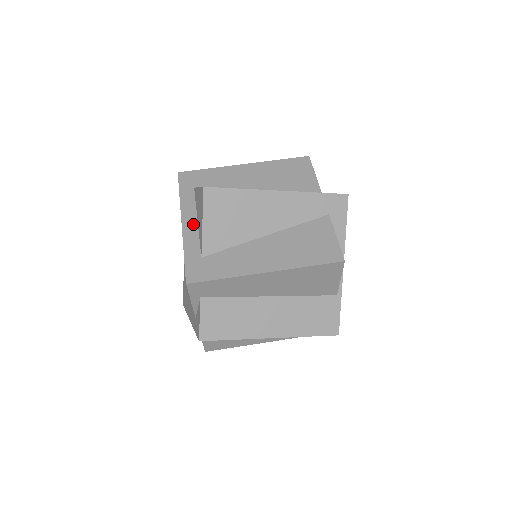
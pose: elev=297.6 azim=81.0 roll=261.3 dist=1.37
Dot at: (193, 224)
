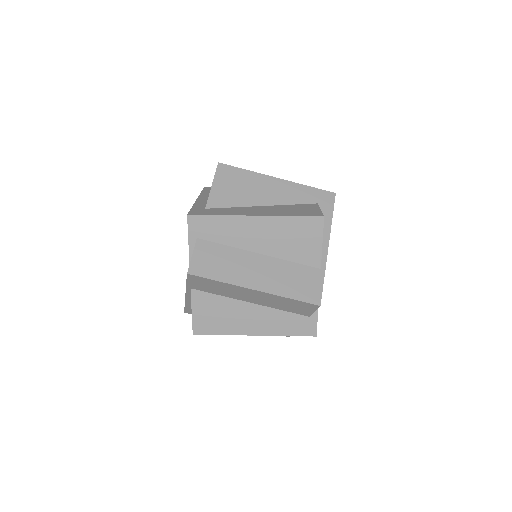
Dot at: (205, 200)
